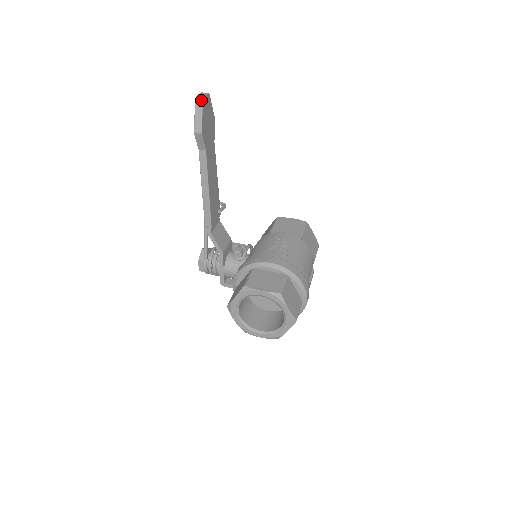
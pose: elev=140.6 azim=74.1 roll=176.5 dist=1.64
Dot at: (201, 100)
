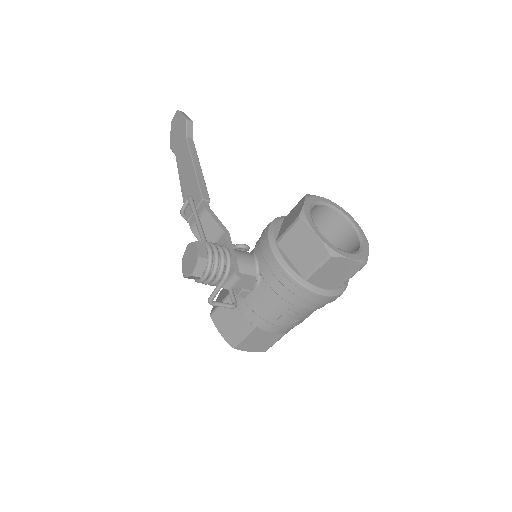
Dot at: (183, 112)
